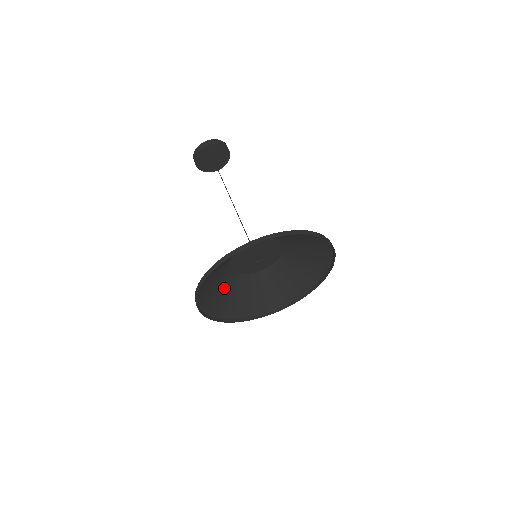
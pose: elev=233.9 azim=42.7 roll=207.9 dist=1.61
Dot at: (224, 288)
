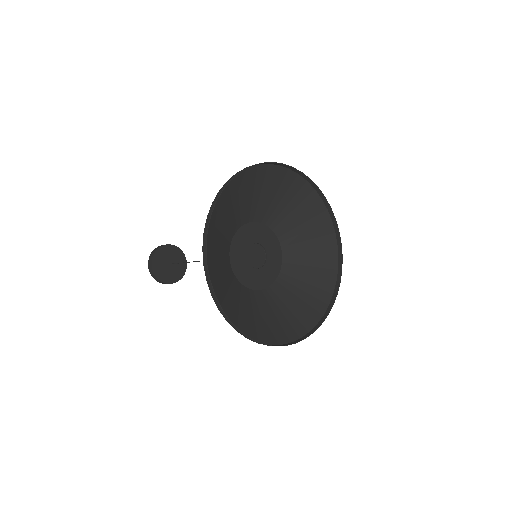
Dot at: (252, 308)
